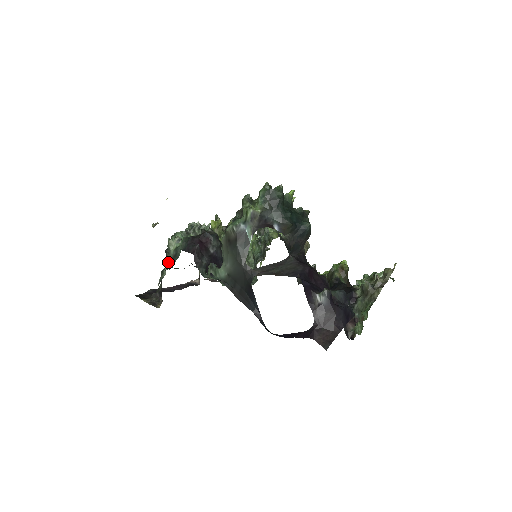
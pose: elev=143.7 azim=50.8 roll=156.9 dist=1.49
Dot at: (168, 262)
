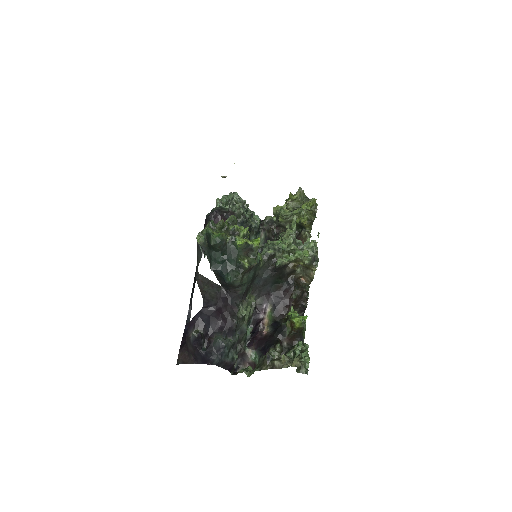
Dot at: occluded
